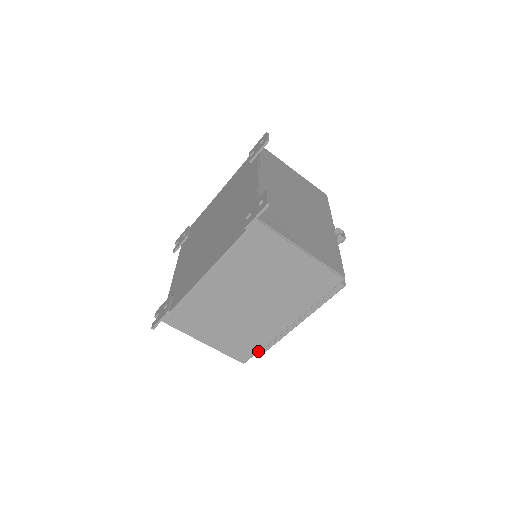
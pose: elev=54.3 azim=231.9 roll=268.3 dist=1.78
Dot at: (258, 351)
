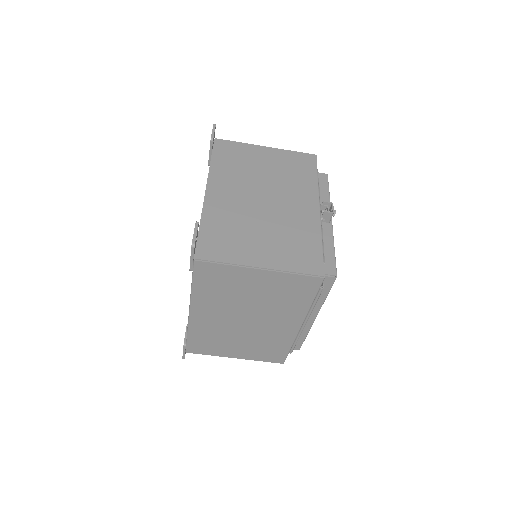
Dot at: (288, 352)
